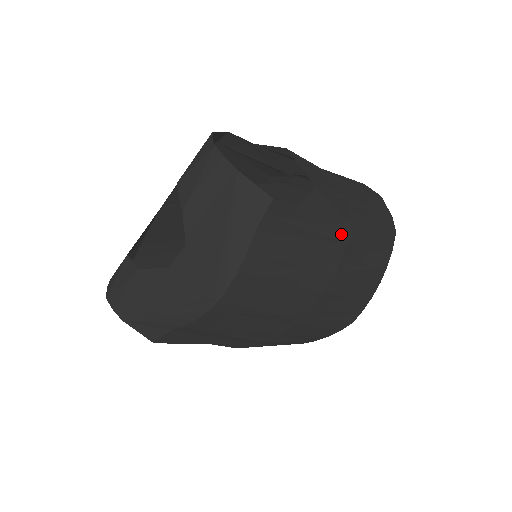
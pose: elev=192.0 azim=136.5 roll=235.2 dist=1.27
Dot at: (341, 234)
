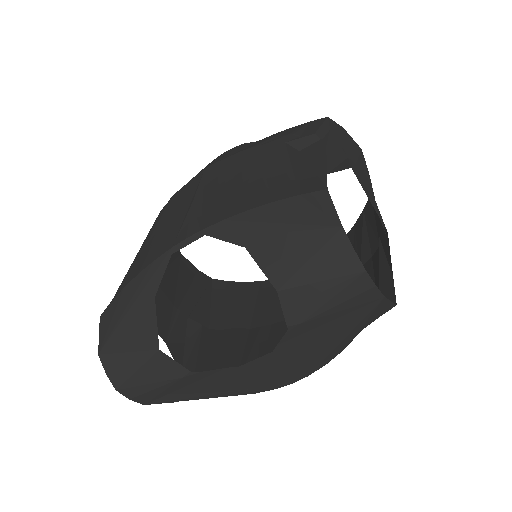
Dot at: (377, 256)
